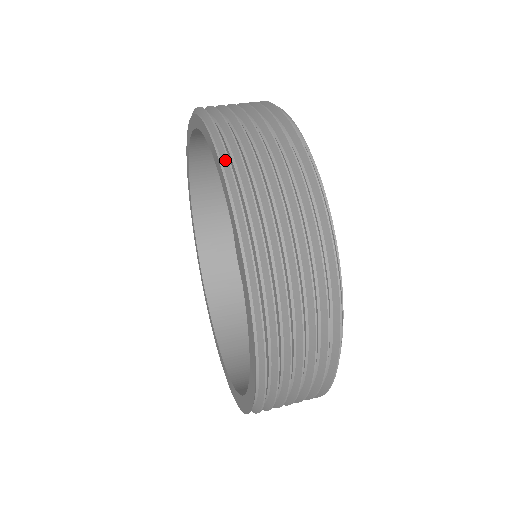
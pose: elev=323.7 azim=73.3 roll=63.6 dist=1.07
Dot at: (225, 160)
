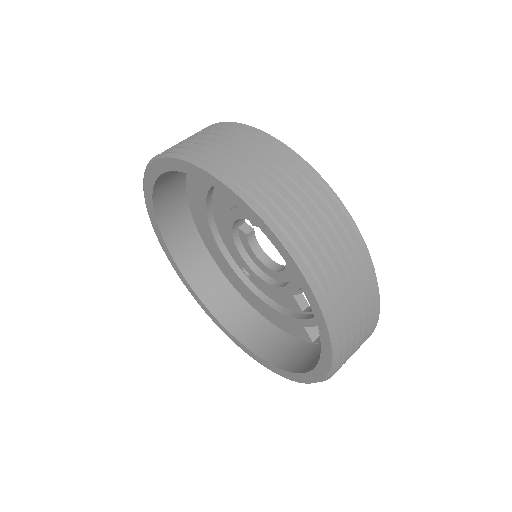
Dot at: (336, 342)
